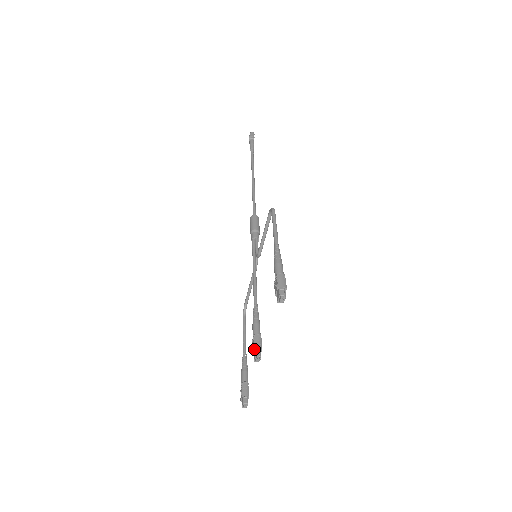
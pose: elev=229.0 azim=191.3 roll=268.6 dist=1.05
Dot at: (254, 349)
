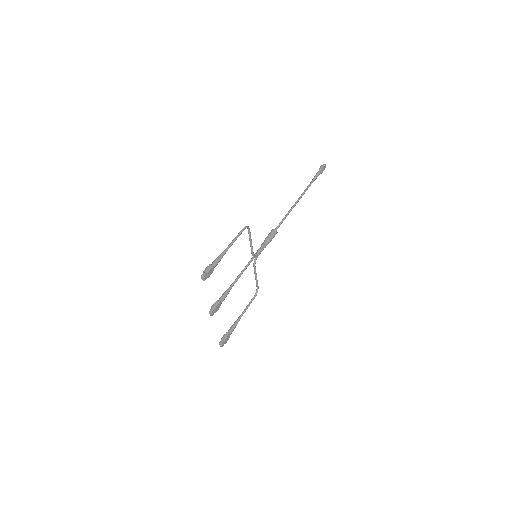
Dot at: (211, 308)
